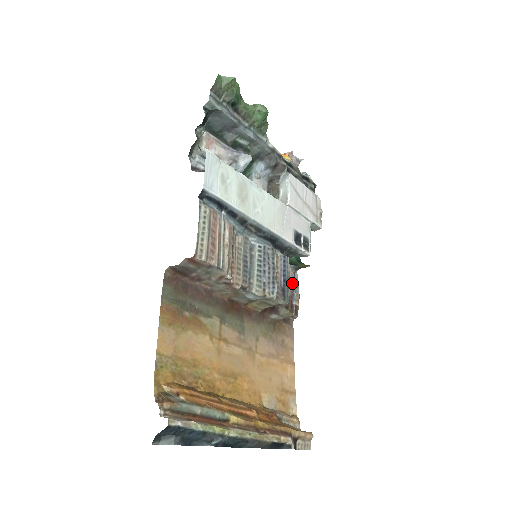
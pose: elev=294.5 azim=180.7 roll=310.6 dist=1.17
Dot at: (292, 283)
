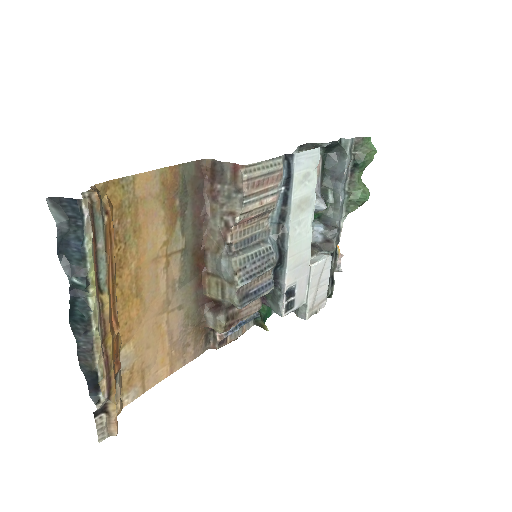
Dot at: (249, 314)
